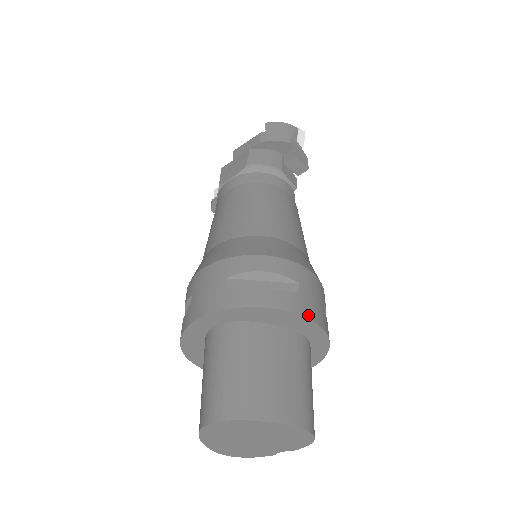
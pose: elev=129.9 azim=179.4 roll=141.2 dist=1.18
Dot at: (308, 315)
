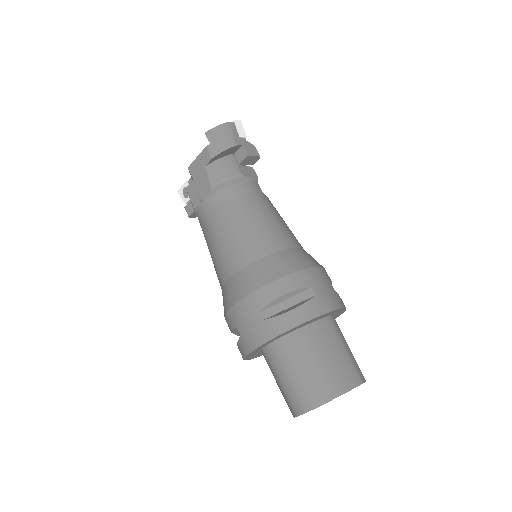
Dot at: (329, 309)
